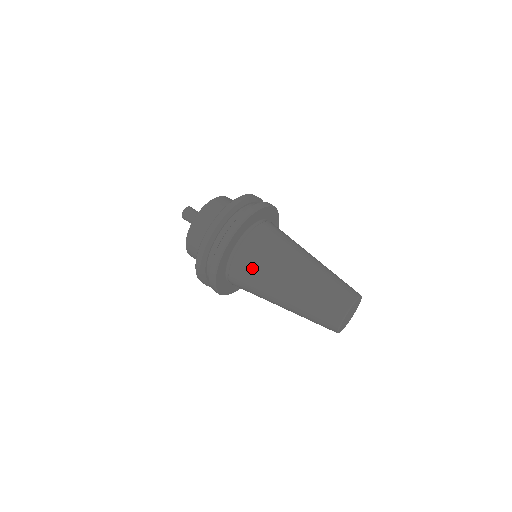
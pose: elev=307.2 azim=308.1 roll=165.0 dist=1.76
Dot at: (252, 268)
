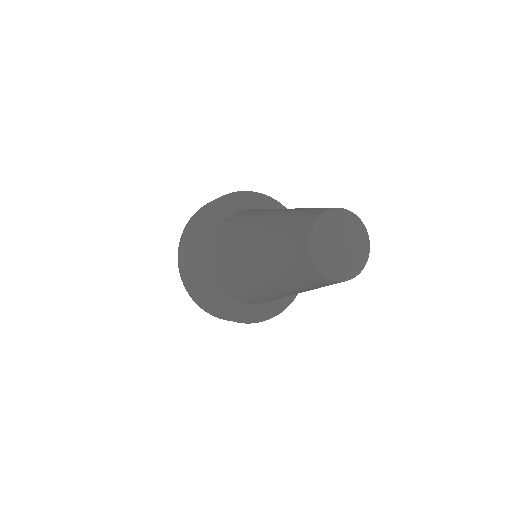
Dot at: (245, 213)
